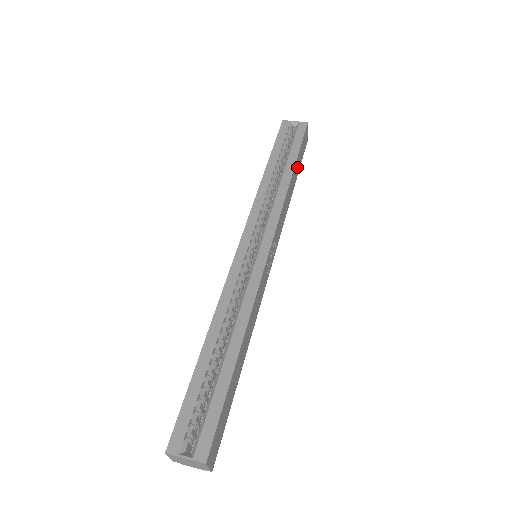
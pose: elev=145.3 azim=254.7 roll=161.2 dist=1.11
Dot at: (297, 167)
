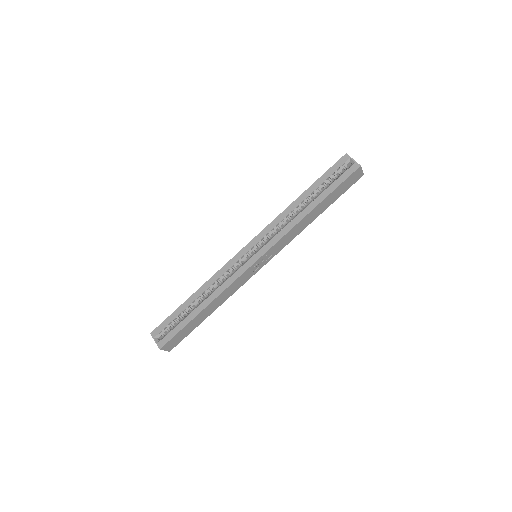
Dot at: (328, 201)
